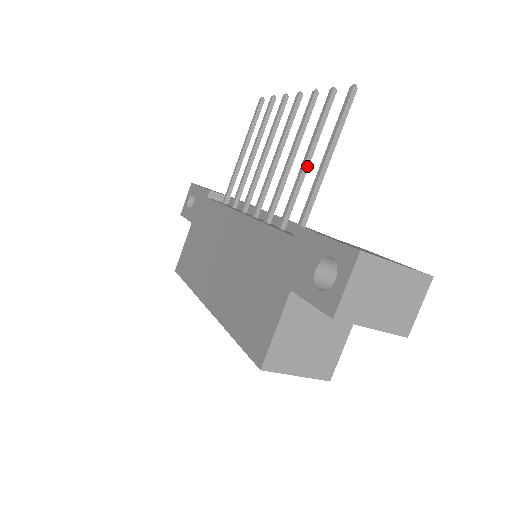
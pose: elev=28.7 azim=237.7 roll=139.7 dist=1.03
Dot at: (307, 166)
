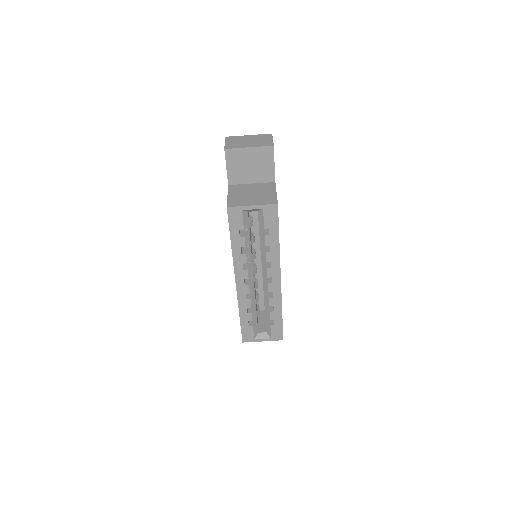
Dot at: occluded
